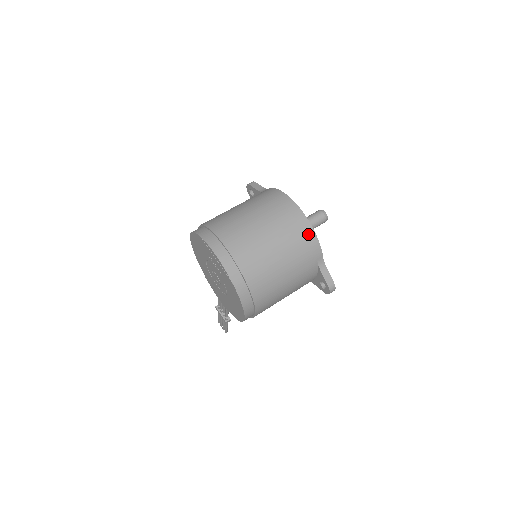
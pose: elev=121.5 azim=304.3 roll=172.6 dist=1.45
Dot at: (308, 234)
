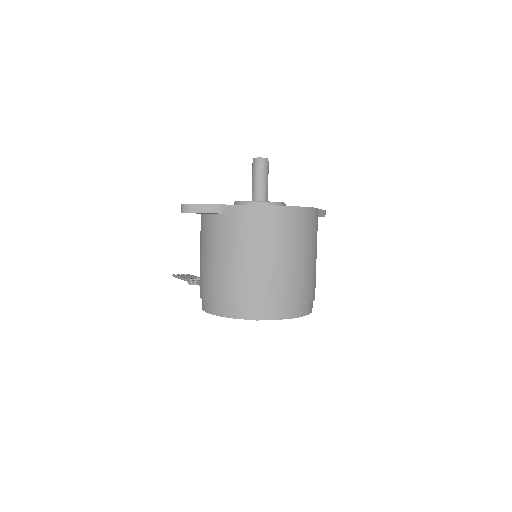
Dot at: (313, 216)
